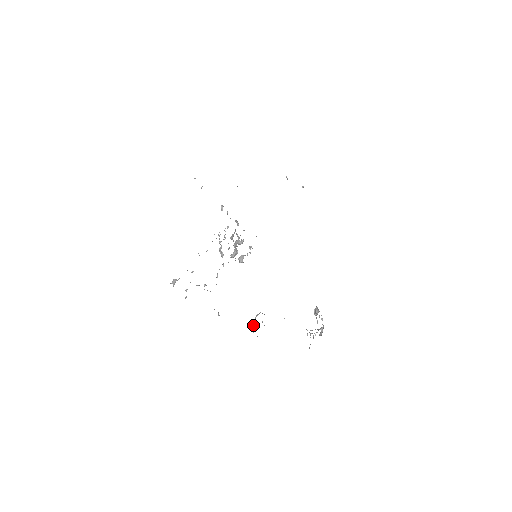
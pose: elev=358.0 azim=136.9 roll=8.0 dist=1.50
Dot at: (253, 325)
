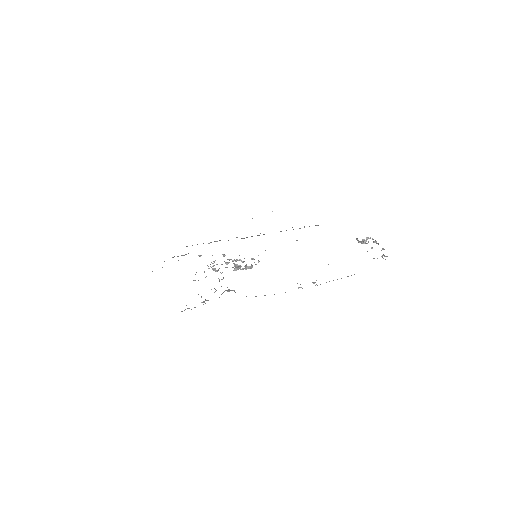
Dot at: (298, 287)
